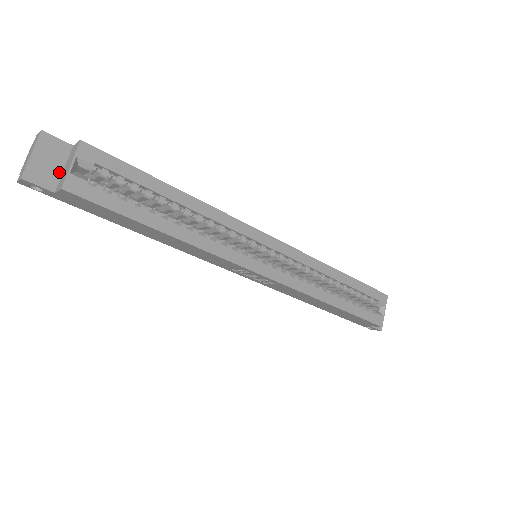
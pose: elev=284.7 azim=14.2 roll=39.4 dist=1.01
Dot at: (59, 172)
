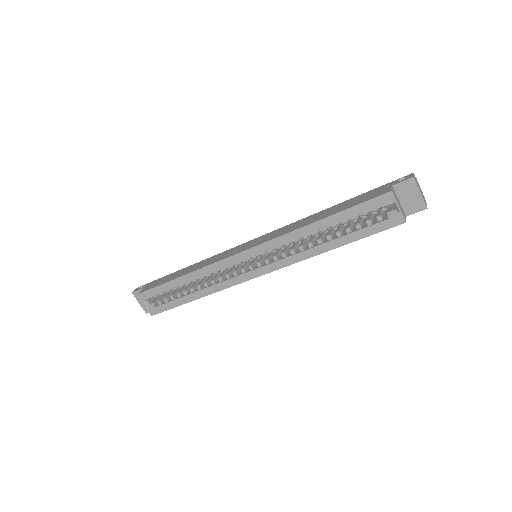
Dot at: occluded
